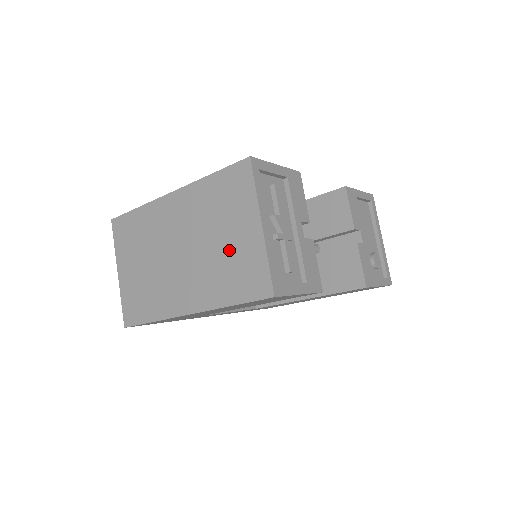
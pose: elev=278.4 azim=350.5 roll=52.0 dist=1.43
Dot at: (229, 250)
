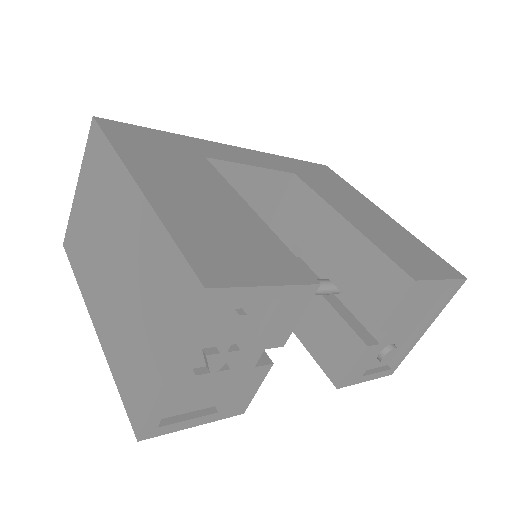
Dot at: (137, 338)
